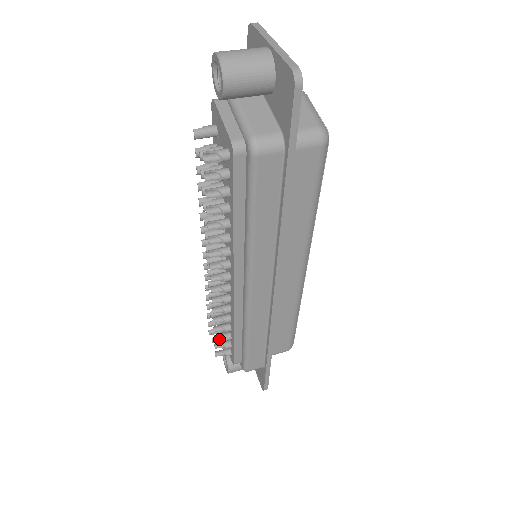
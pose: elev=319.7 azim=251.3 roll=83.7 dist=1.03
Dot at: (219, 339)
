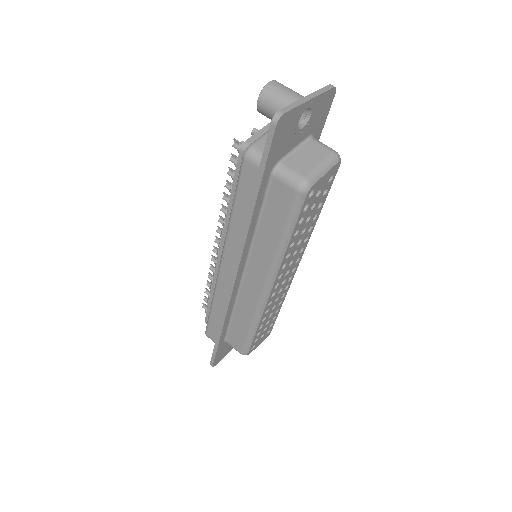
Dot at: (208, 294)
